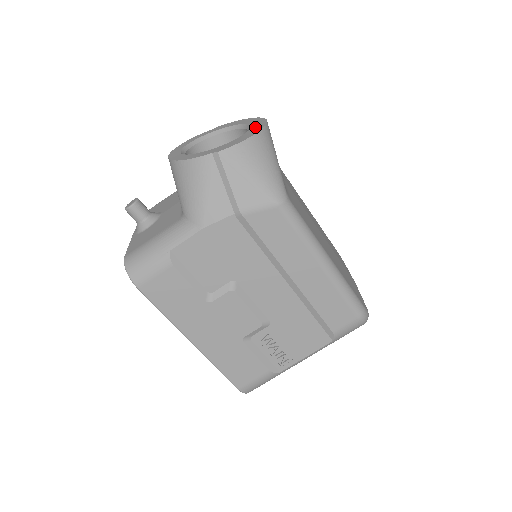
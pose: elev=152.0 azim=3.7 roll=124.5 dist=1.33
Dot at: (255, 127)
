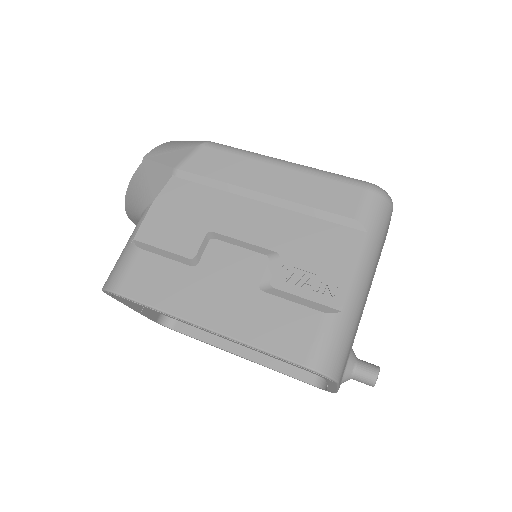
Dot at: occluded
